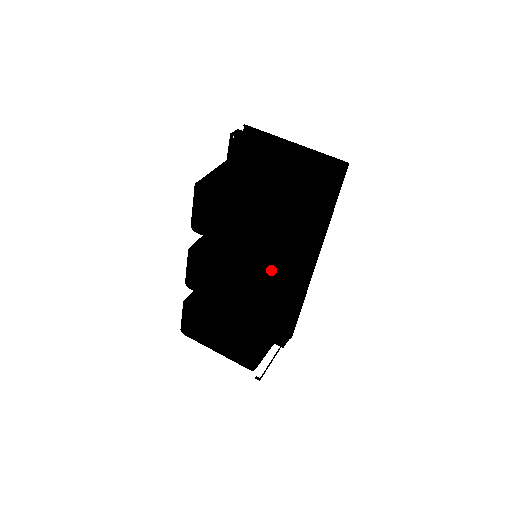
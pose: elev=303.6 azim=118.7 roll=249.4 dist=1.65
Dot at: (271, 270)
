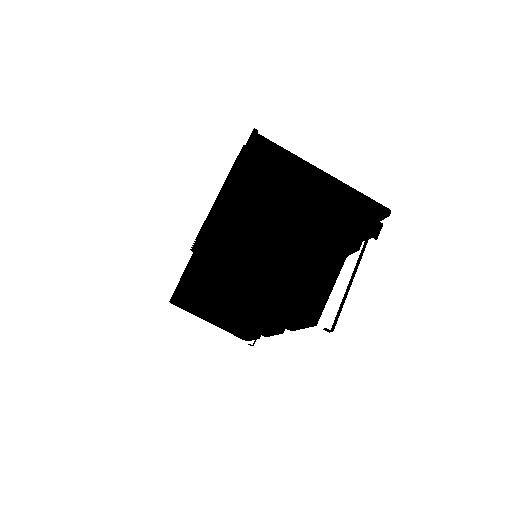
Dot at: occluded
